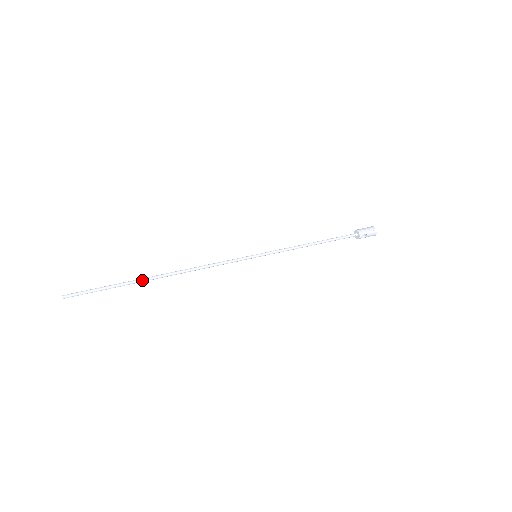
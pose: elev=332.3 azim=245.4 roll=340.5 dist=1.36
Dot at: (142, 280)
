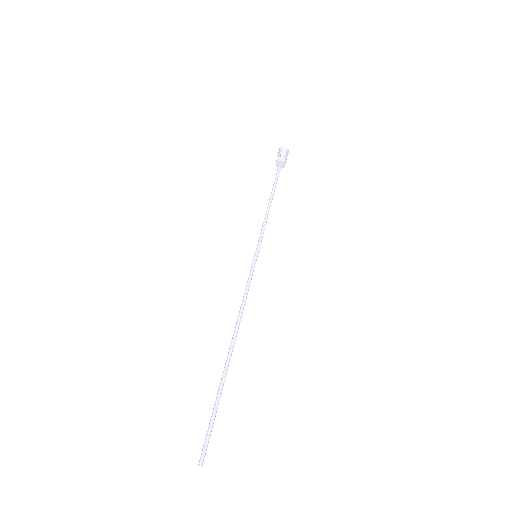
Dot at: (226, 374)
